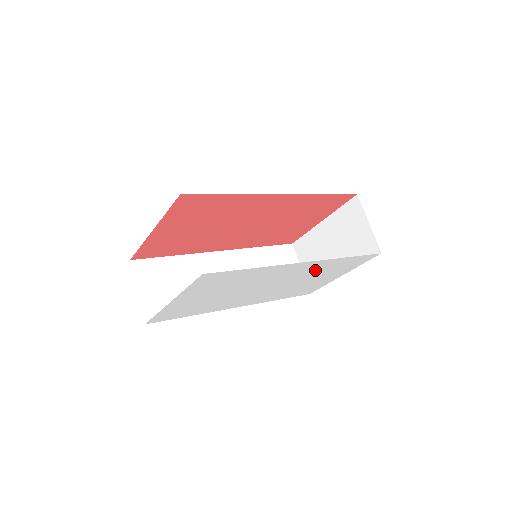
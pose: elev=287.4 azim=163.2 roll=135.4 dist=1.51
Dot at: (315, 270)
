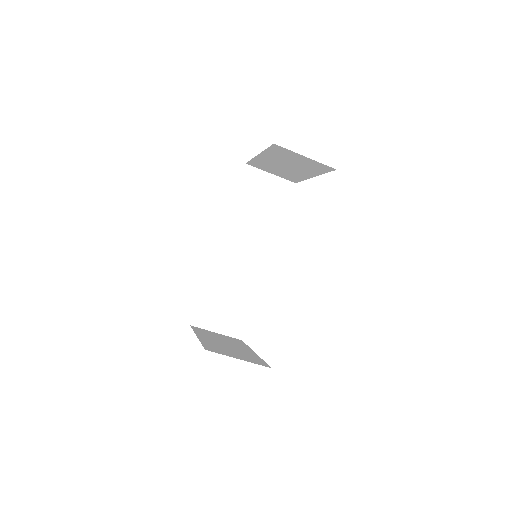
Dot at: occluded
